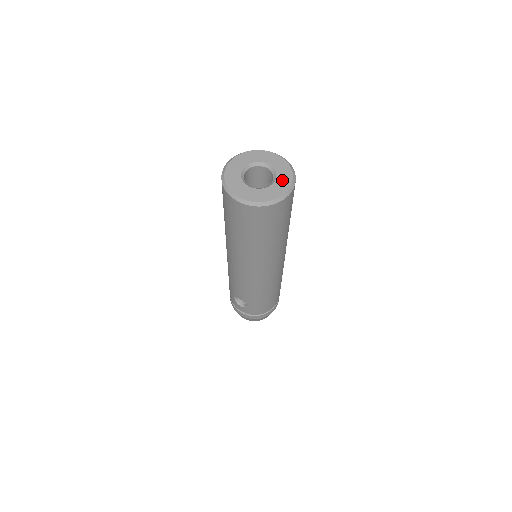
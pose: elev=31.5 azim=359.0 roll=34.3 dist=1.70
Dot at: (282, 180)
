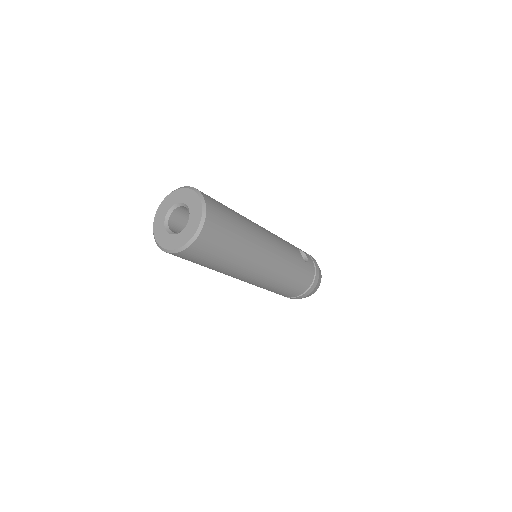
Dot at: (188, 231)
